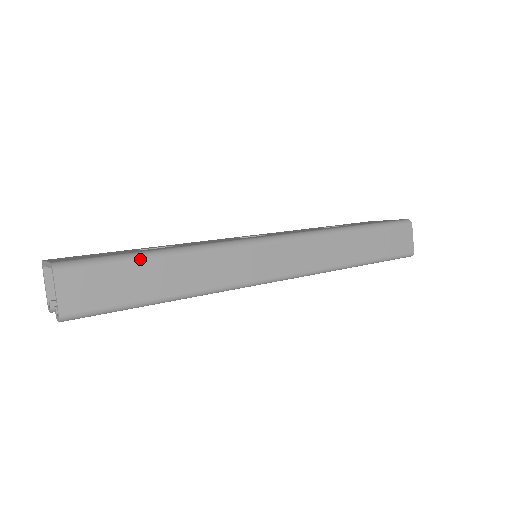
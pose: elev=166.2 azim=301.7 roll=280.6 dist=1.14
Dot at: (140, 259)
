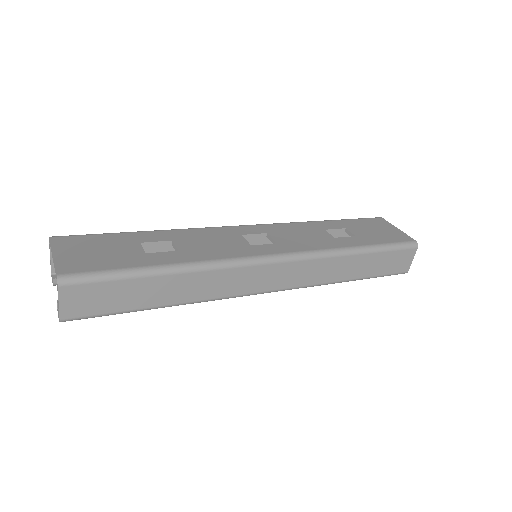
Dot at: (141, 276)
